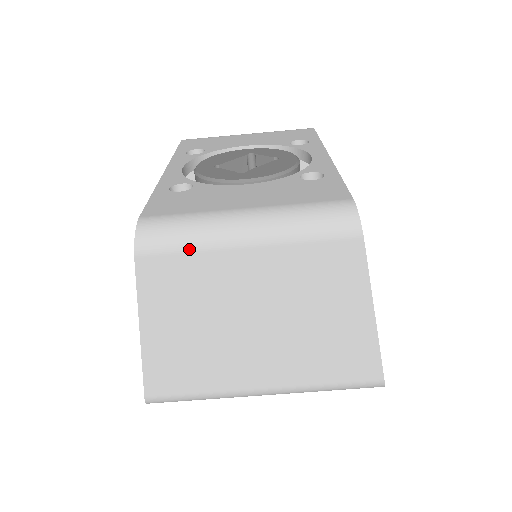
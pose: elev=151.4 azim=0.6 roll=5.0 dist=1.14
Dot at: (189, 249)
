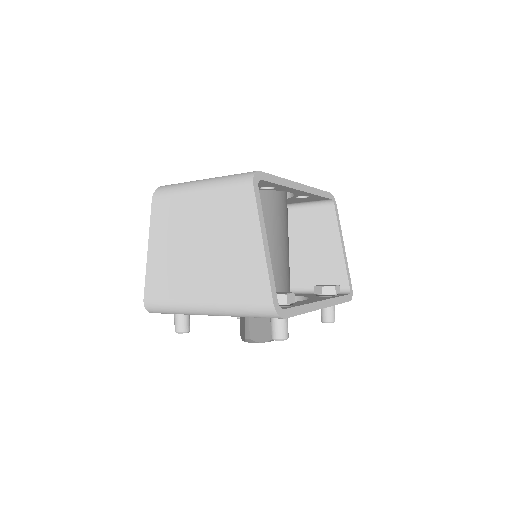
Dot at: (174, 195)
